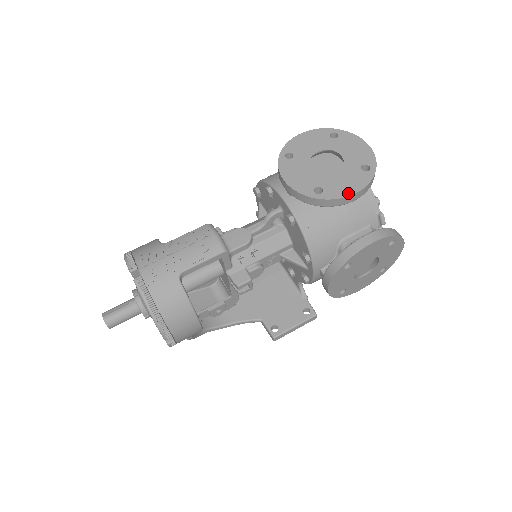
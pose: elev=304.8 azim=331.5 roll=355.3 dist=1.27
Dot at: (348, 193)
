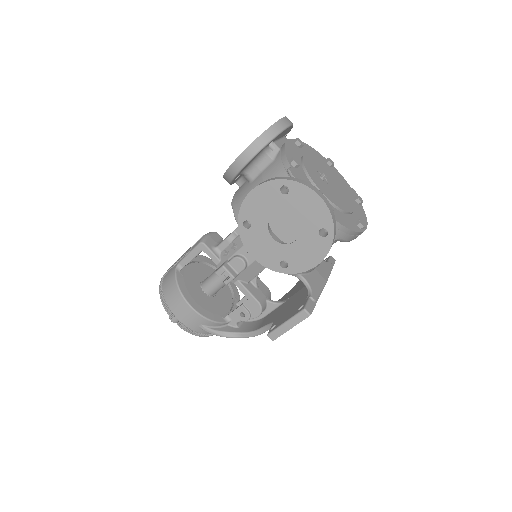
Dot at: (236, 159)
